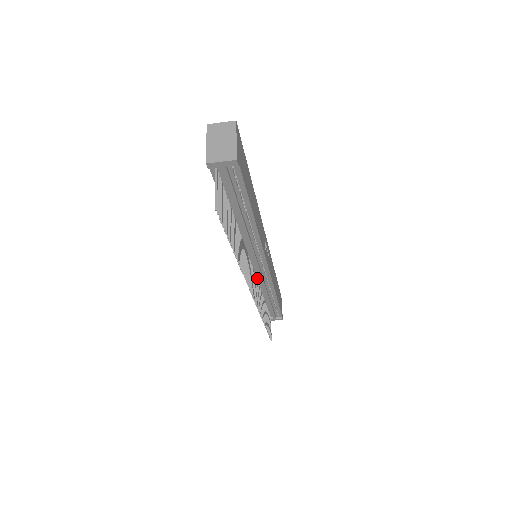
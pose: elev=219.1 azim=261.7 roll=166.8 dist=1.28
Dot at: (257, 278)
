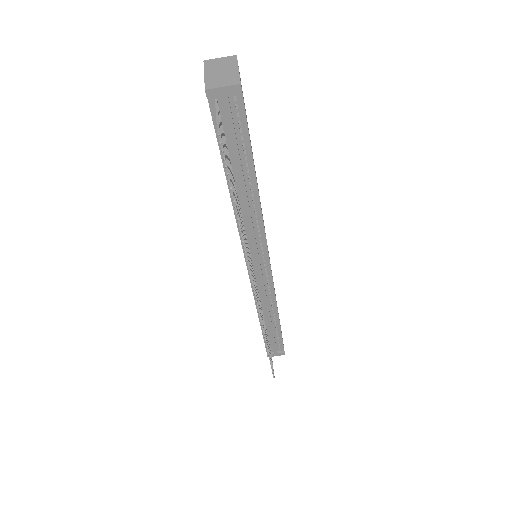
Dot at: (257, 286)
